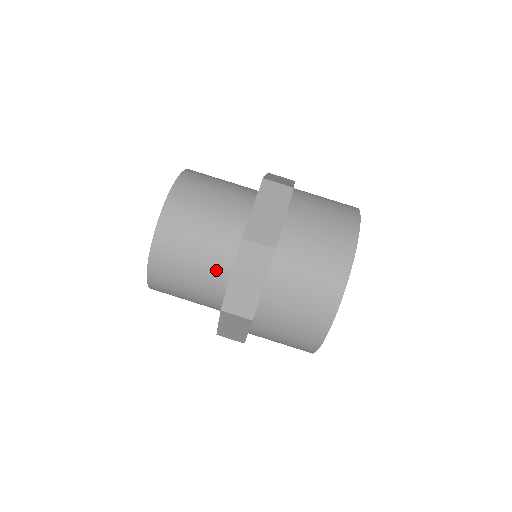
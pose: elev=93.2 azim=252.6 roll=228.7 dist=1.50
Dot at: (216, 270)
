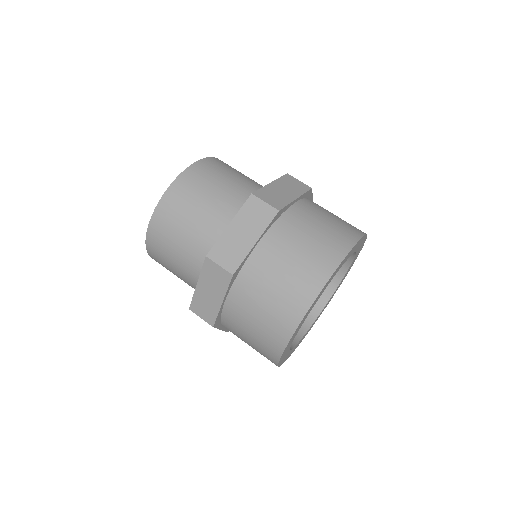
Dot at: (195, 271)
